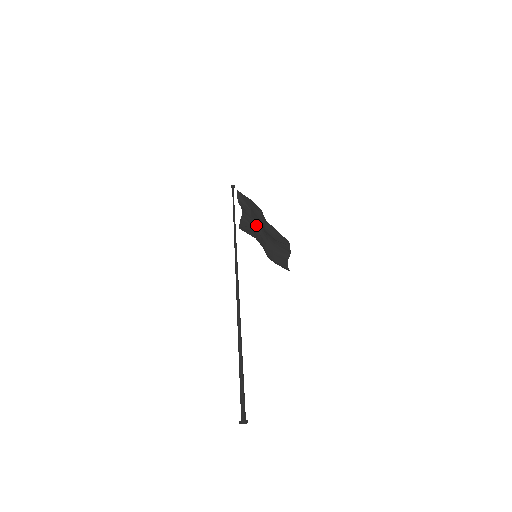
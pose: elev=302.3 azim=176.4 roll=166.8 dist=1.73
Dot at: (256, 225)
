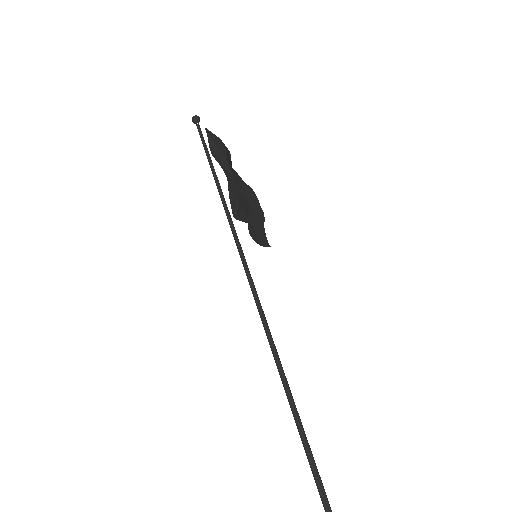
Dot at: (240, 193)
